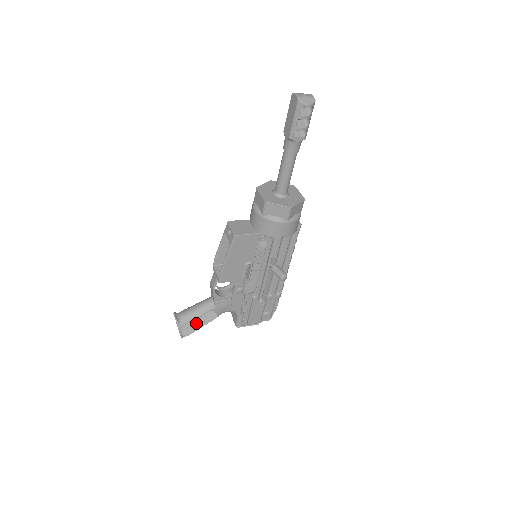
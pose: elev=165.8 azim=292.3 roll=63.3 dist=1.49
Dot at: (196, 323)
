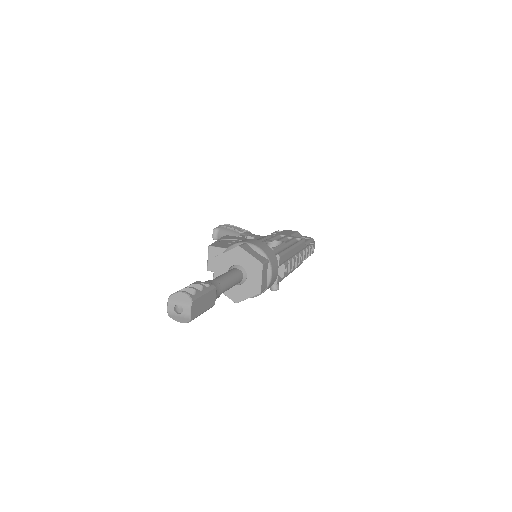
Dot at: occluded
